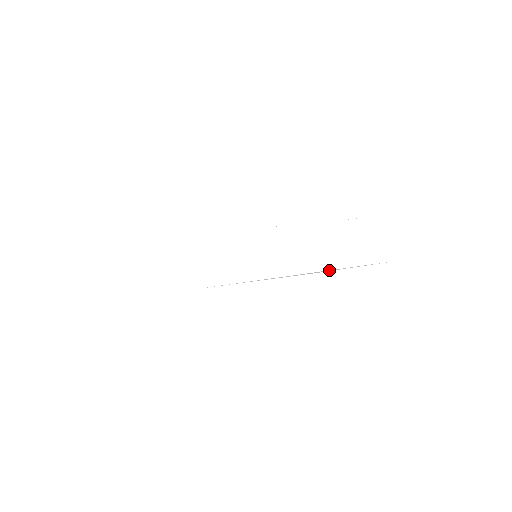
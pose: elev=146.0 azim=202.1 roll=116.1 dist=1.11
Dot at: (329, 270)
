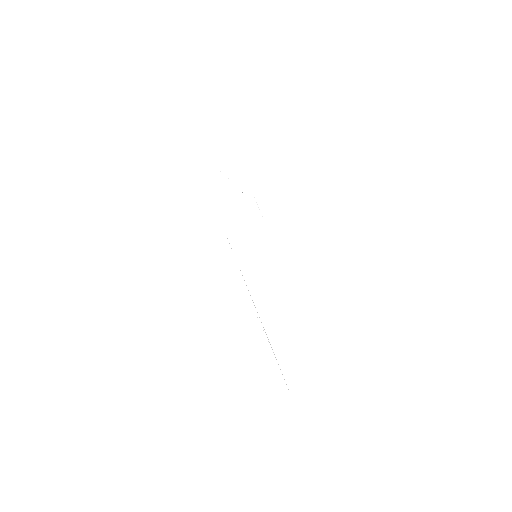
Dot at: occluded
